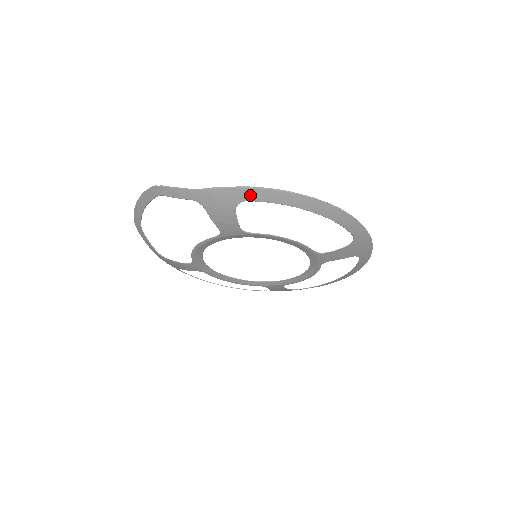
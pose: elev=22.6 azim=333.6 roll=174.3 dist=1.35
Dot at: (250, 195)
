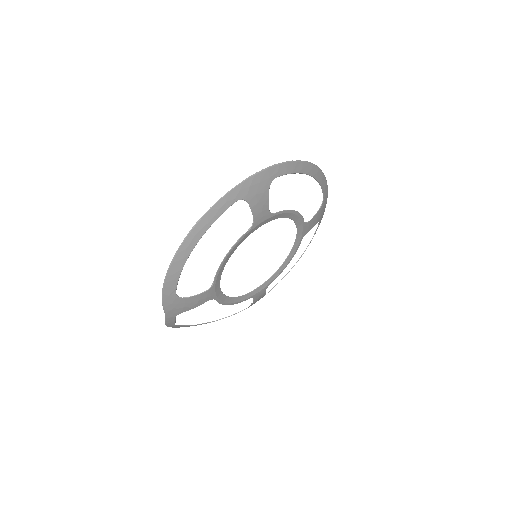
Dot at: (170, 291)
